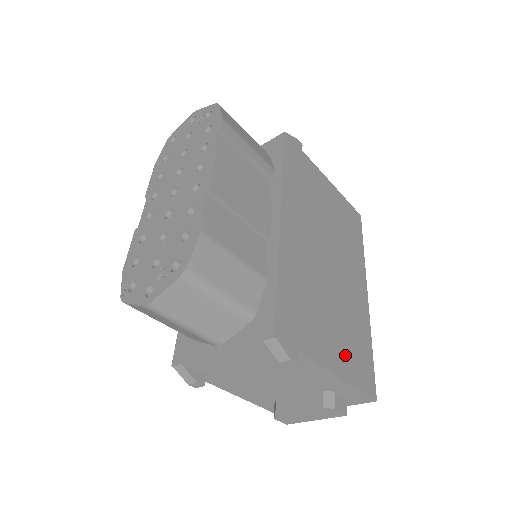
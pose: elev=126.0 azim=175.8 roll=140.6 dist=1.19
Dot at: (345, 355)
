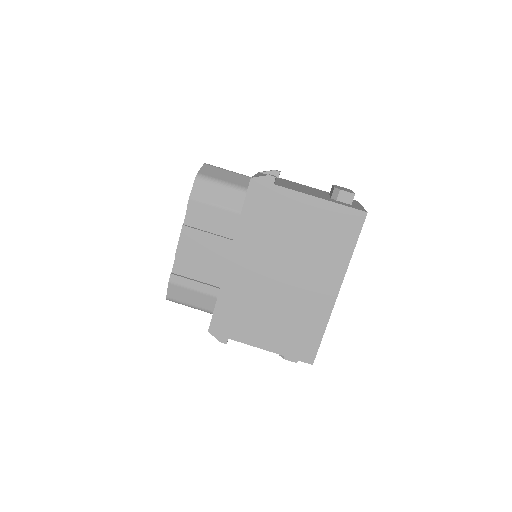
Dot at: (281, 338)
